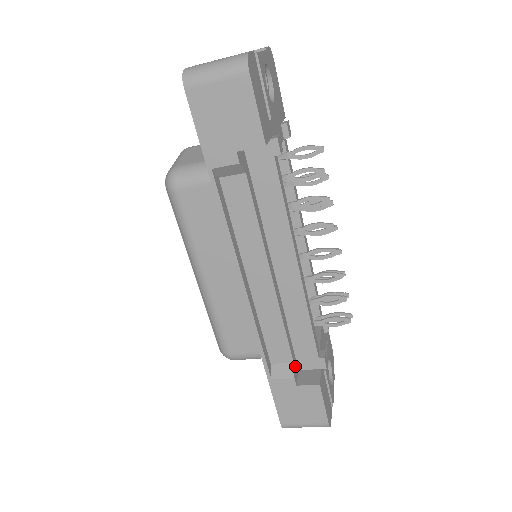
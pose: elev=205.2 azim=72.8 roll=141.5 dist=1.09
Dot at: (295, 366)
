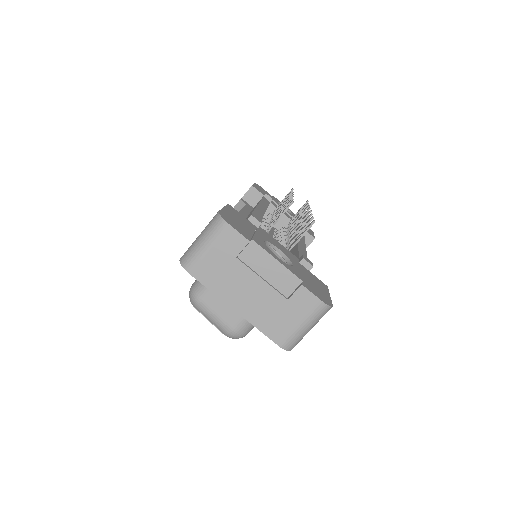
Dot at: occluded
